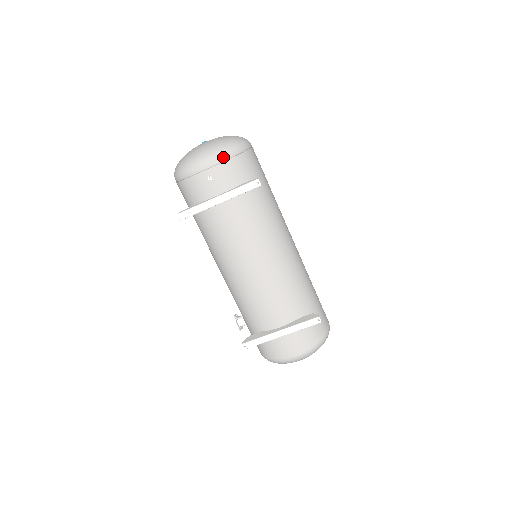
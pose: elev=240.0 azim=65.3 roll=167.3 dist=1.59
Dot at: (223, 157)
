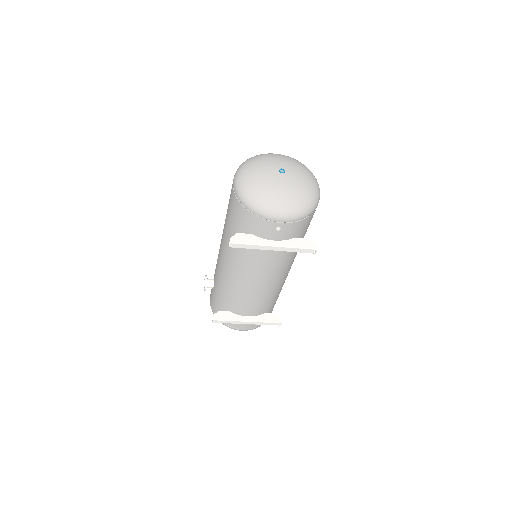
Dot at: (301, 218)
